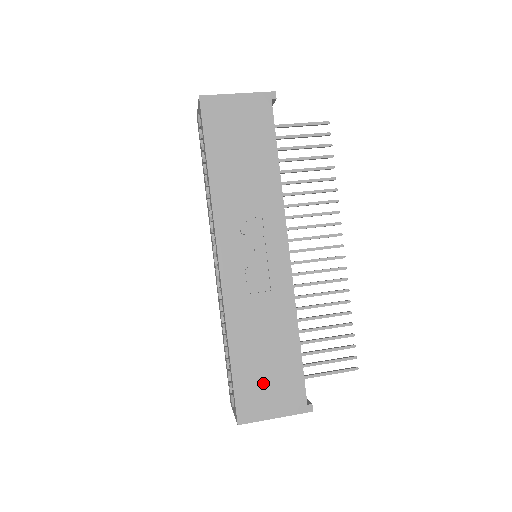
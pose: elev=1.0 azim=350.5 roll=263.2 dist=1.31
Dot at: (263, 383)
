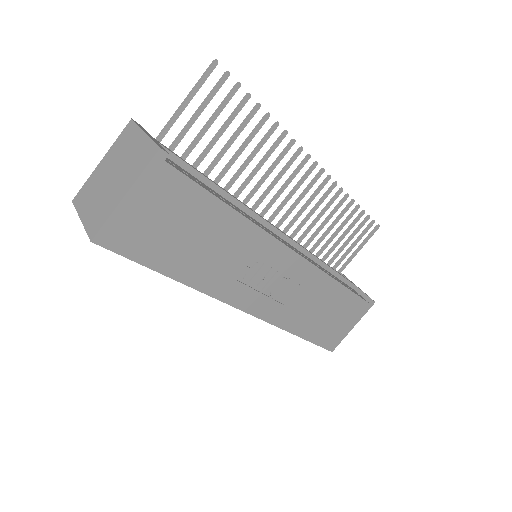
Dot at: (333, 325)
